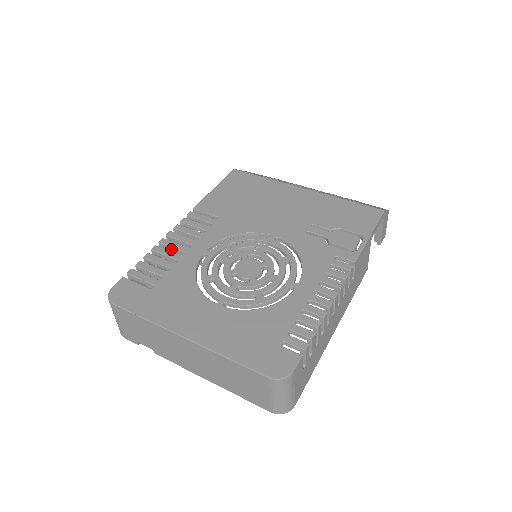
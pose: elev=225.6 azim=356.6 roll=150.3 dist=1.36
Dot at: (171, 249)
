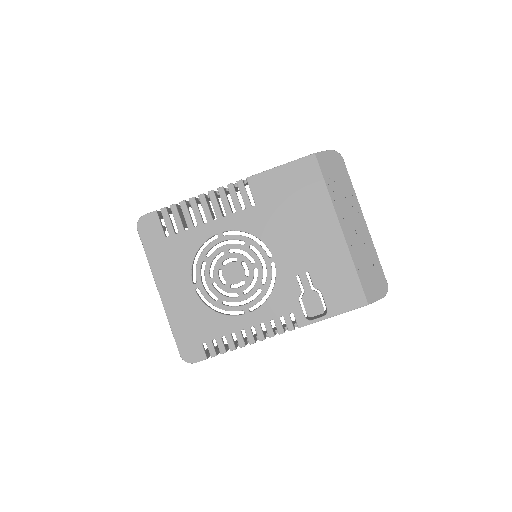
Dot at: (203, 208)
